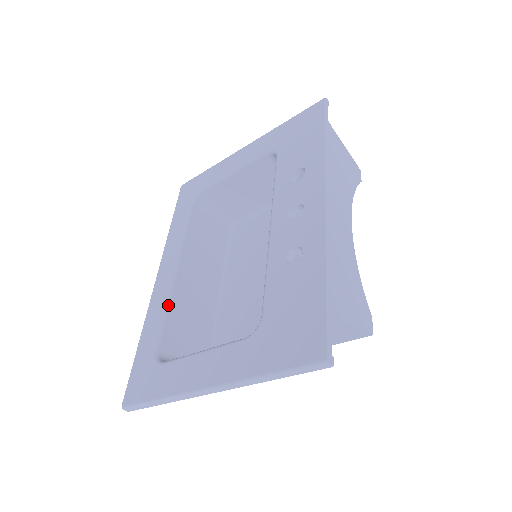
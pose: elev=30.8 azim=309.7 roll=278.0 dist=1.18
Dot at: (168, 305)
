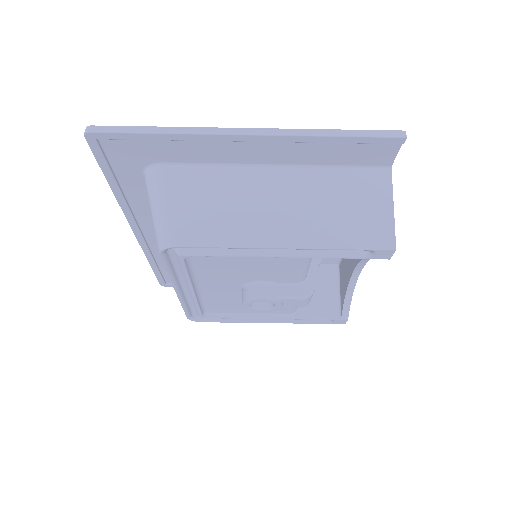
Dot at: occluded
